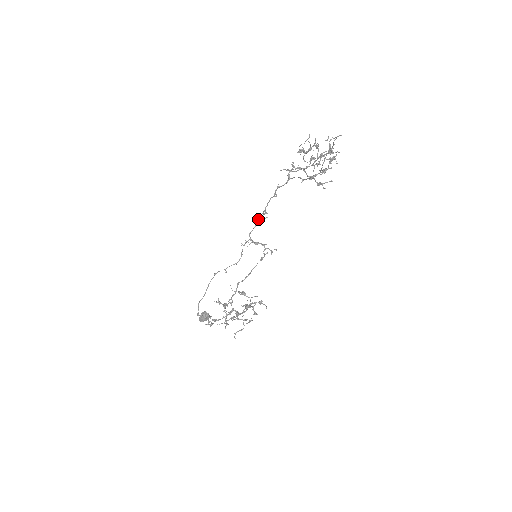
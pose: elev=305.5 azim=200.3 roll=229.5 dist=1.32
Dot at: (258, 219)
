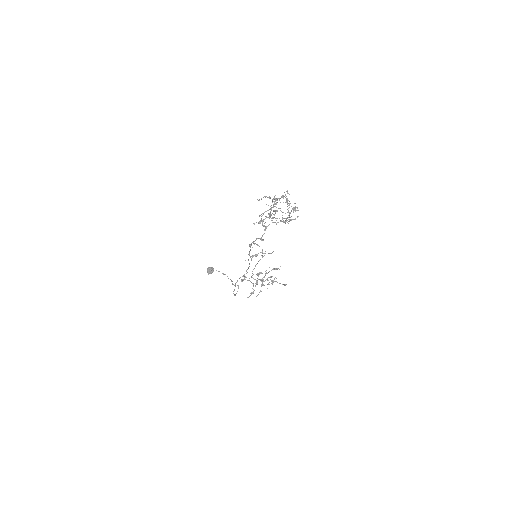
Dot at: (250, 247)
